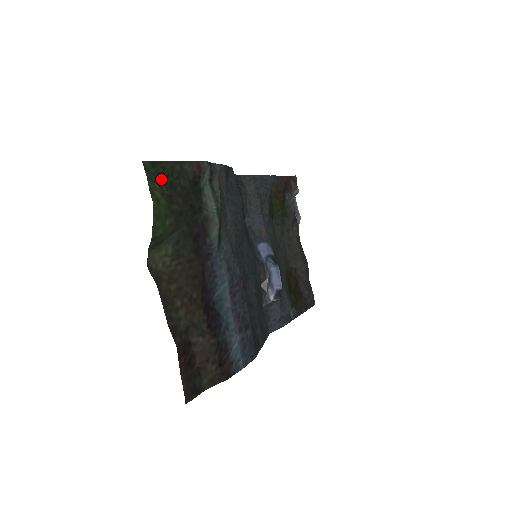
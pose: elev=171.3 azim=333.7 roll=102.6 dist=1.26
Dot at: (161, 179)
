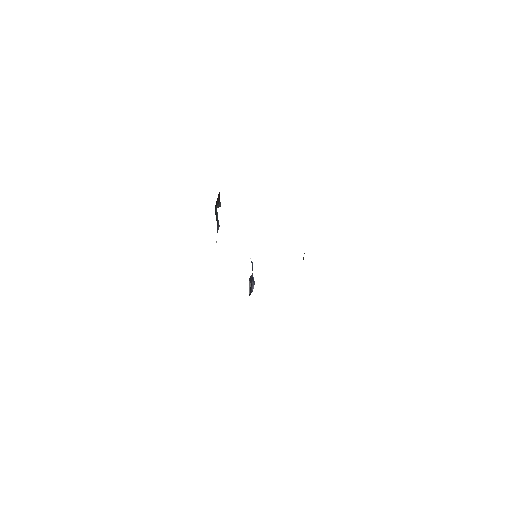
Dot at: occluded
